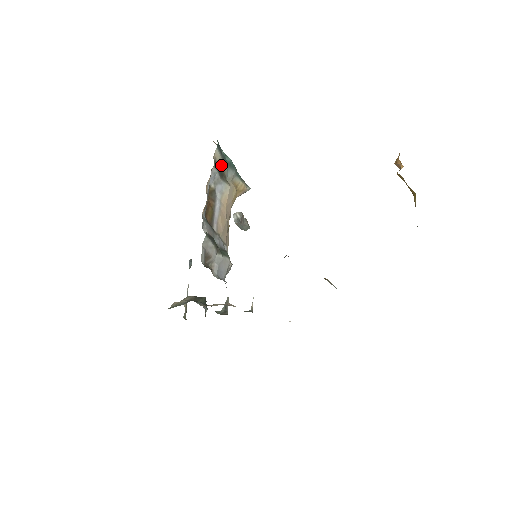
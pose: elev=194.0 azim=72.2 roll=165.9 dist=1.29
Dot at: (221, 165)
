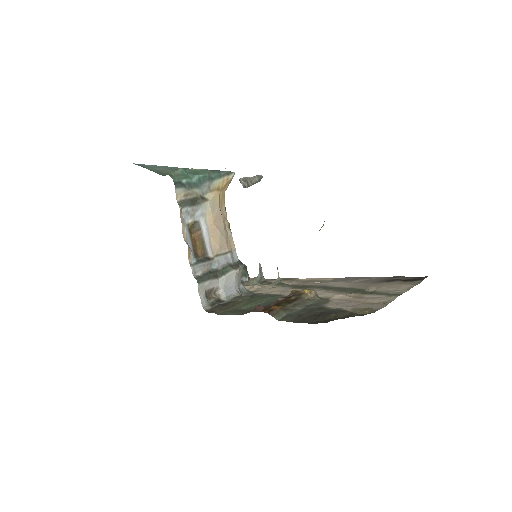
Dot at: (189, 195)
